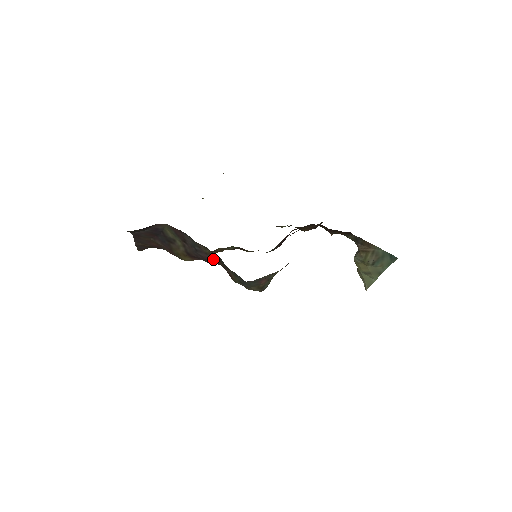
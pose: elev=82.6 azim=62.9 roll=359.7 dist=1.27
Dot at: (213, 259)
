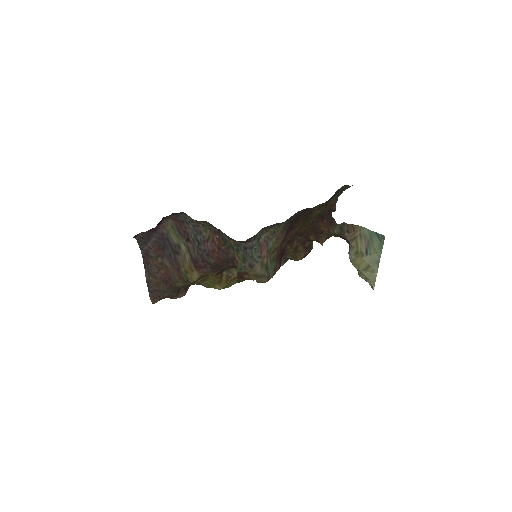
Dot at: (215, 245)
